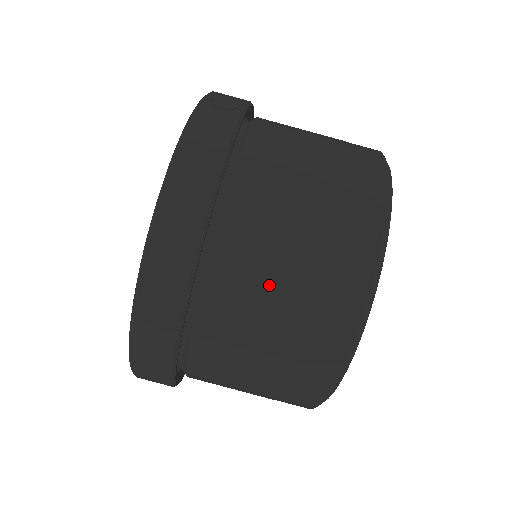
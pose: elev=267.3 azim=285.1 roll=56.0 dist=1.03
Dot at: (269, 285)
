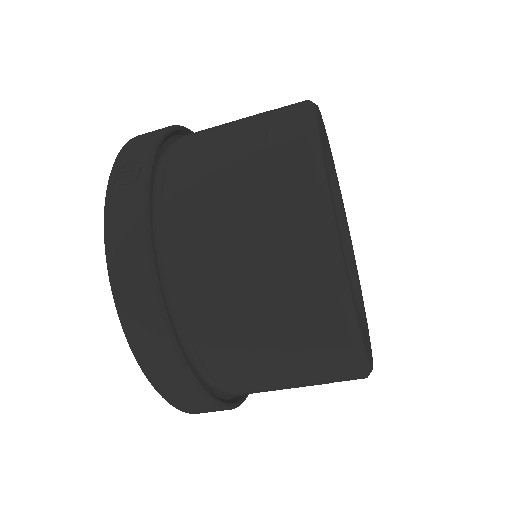
Dot at: (250, 334)
